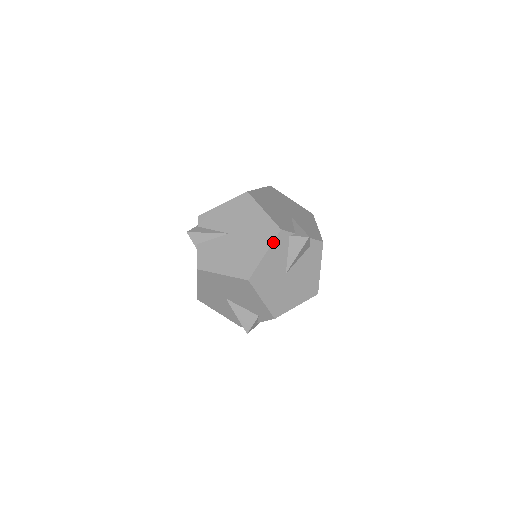
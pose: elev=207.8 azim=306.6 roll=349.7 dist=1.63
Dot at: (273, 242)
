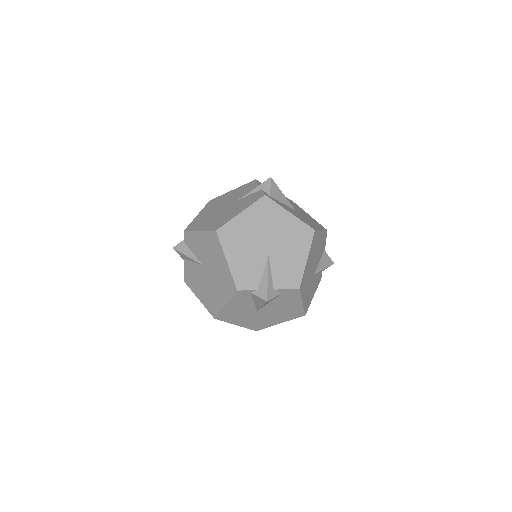
Dot at: (231, 298)
